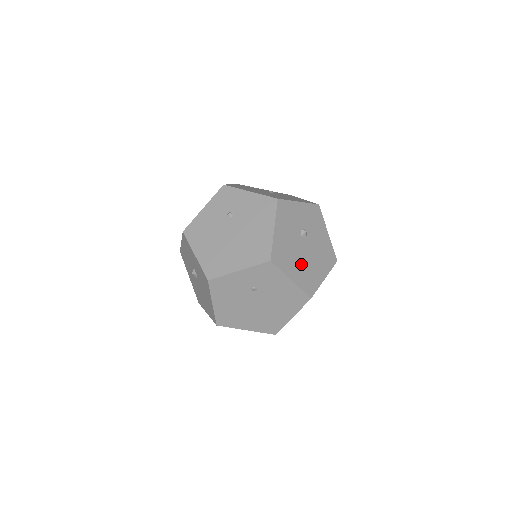
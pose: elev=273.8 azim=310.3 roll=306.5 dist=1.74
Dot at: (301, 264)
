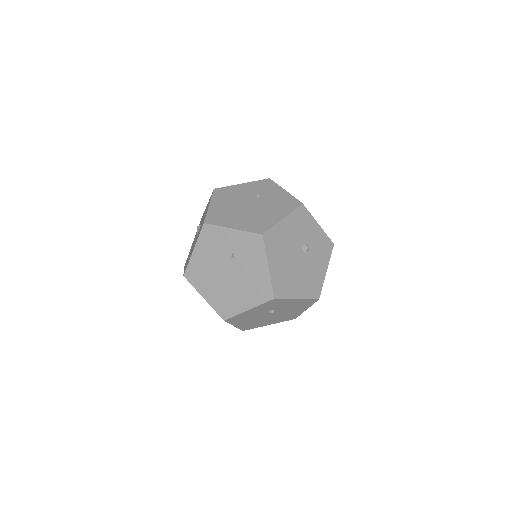
Dot at: (286, 265)
